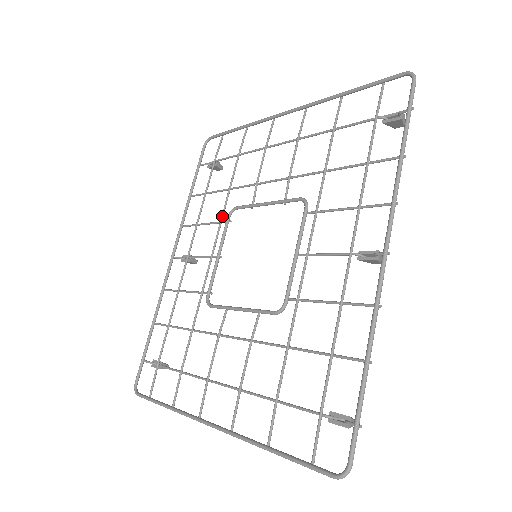
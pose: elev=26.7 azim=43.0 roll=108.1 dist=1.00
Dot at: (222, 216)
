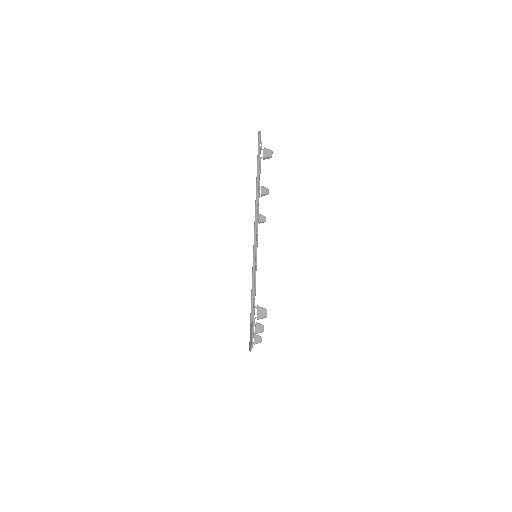
Dot at: occluded
